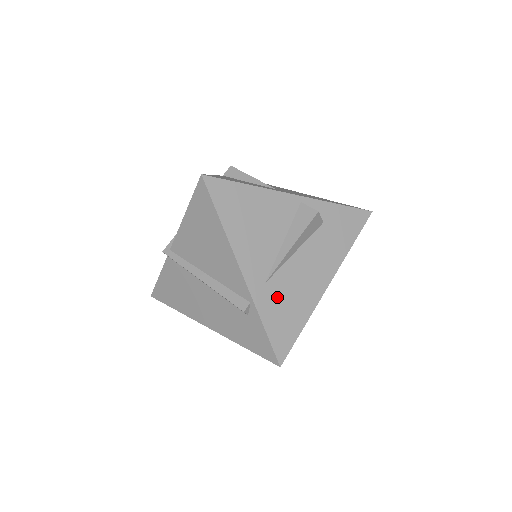
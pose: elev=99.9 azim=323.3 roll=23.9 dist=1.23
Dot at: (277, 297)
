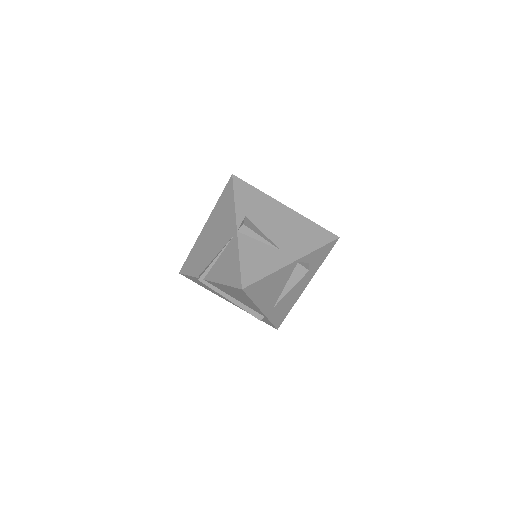
Dot at: (279, 308)
